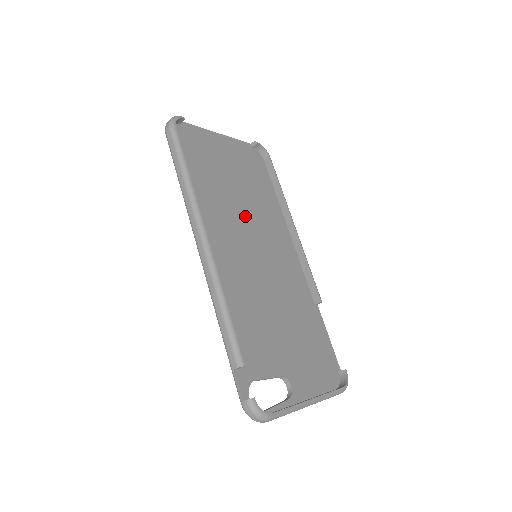
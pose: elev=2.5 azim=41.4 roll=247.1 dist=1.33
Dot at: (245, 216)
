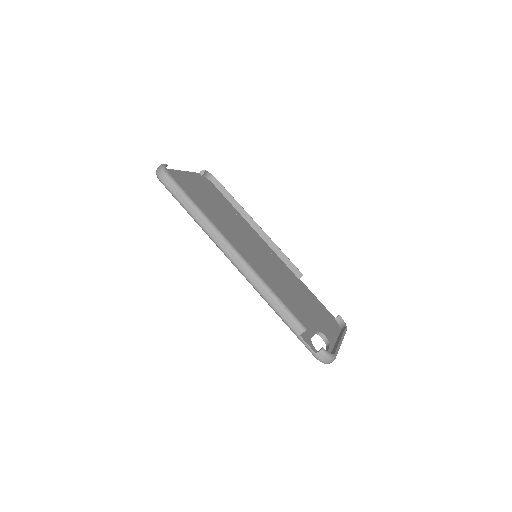
Dot at: (234, 229)
